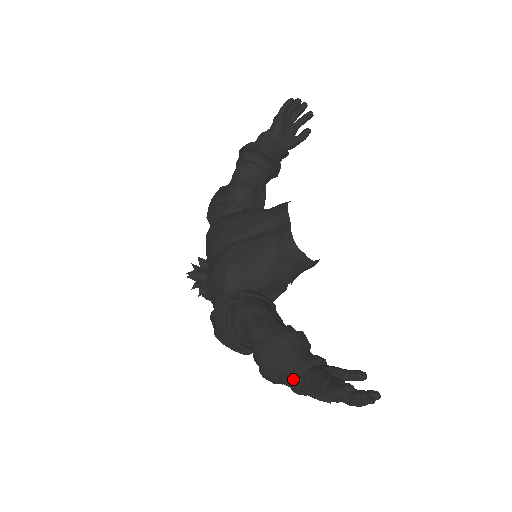
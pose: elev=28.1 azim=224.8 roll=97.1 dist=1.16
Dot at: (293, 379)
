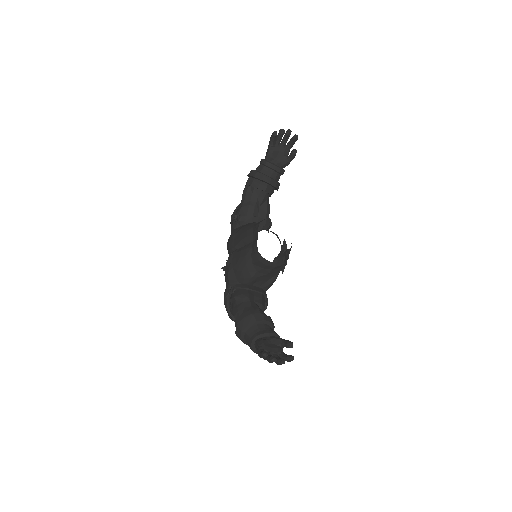
Dot at: (249, 345)
